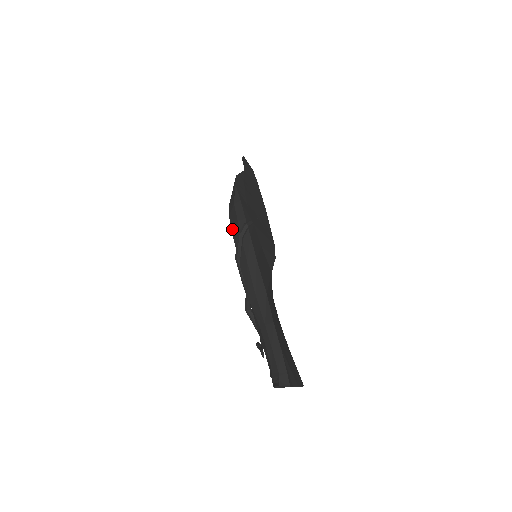
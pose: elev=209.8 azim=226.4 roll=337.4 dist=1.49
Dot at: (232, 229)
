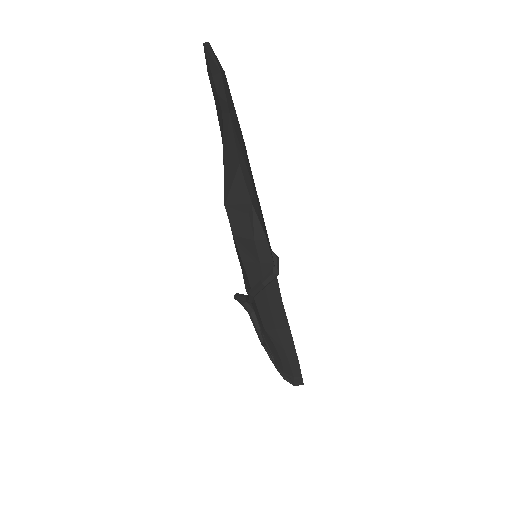
Dot at: (243, 260)
